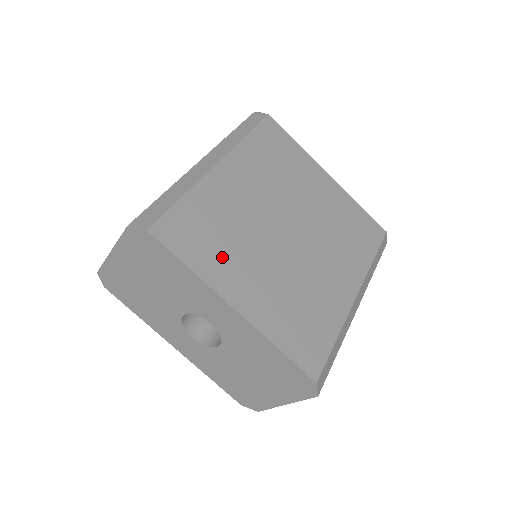
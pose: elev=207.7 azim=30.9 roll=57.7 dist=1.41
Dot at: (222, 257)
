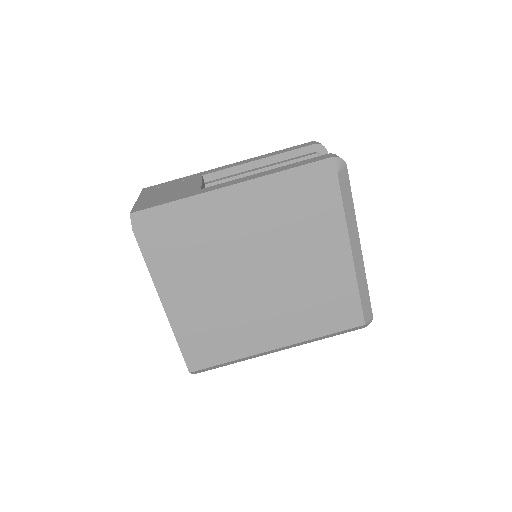
Dot at: (179, 273)
